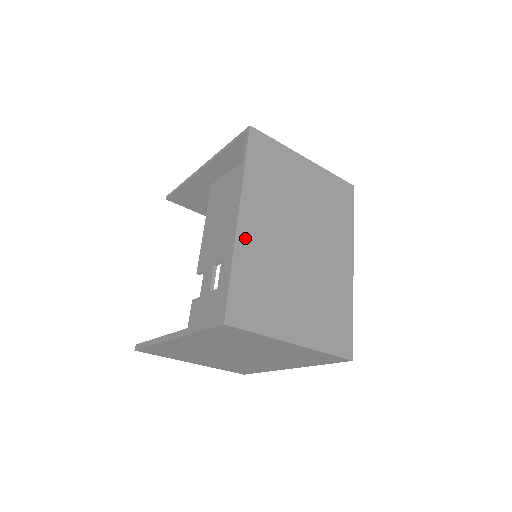
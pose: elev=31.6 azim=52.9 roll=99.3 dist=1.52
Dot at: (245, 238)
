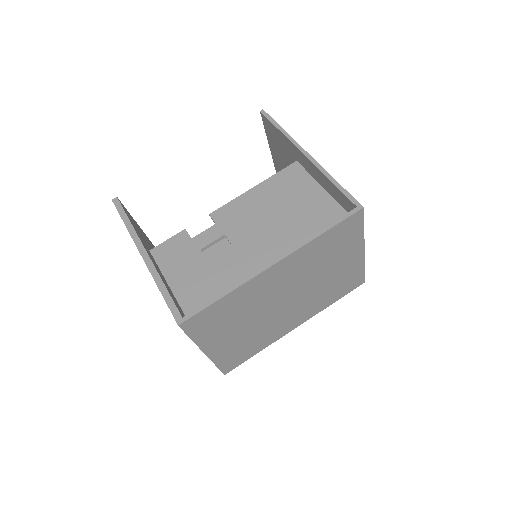
Dot at: (258, 282)
